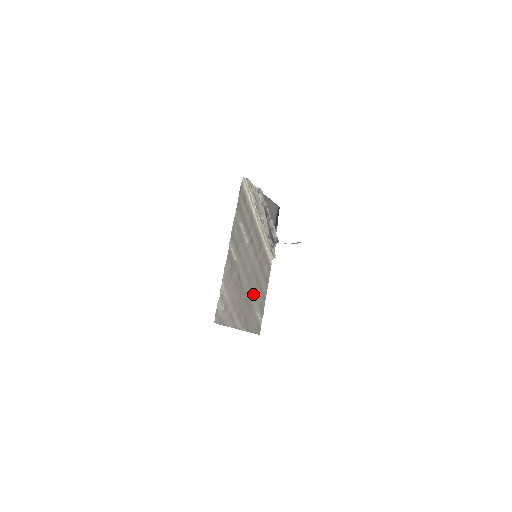
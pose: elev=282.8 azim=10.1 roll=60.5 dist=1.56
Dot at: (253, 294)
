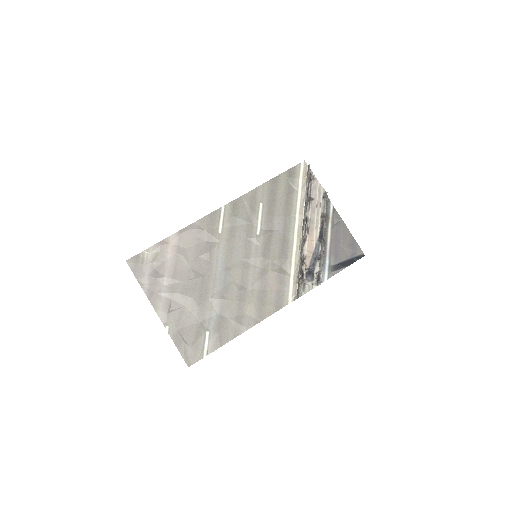
Dot at: (220, 303)
